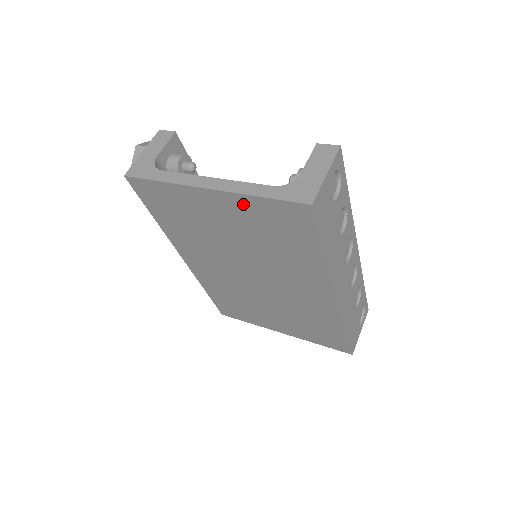
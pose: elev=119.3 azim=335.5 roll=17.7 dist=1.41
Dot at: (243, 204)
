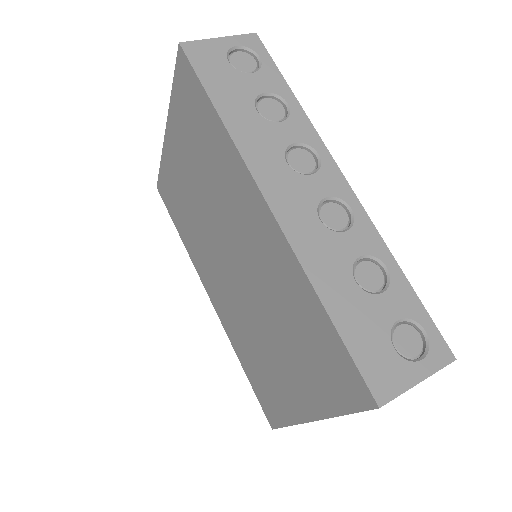
Dot at: (175, 118)
